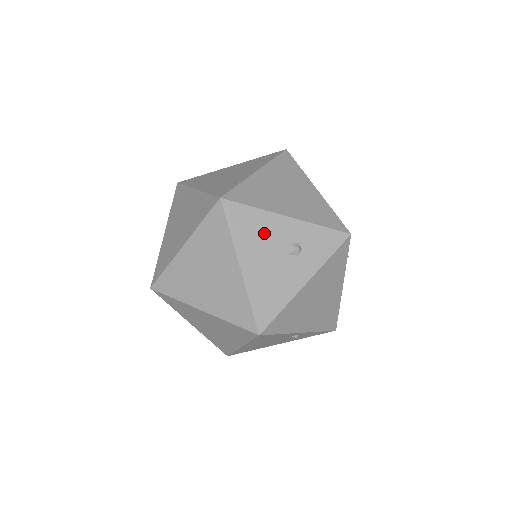
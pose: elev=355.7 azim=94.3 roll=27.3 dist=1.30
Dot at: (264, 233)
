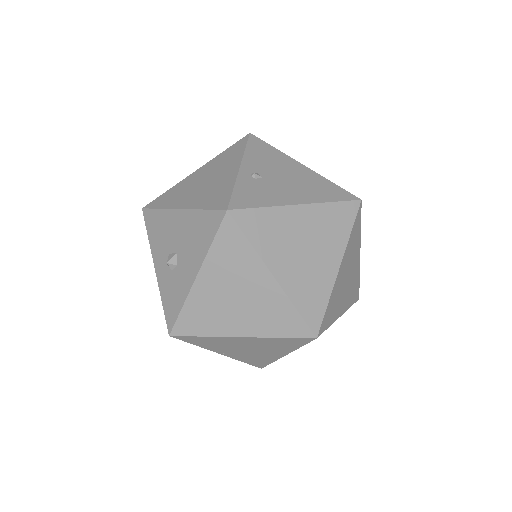
Dot at: occluded
